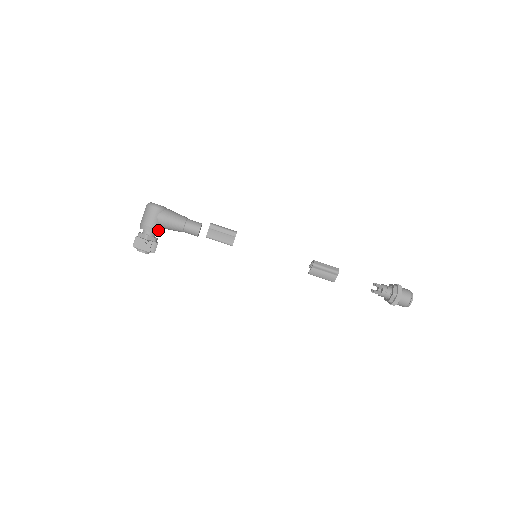
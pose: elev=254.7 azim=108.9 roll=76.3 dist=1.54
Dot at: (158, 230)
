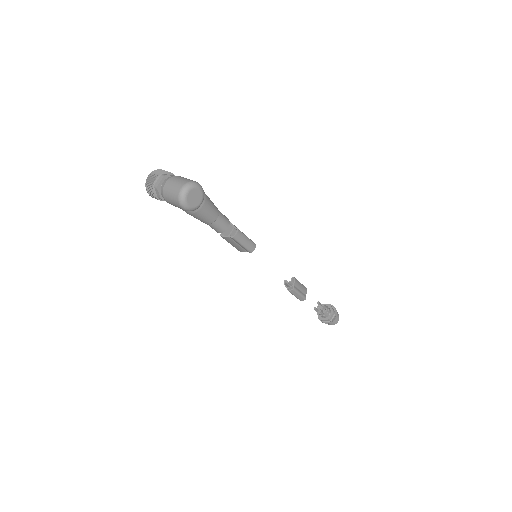
Dot at: occluded
